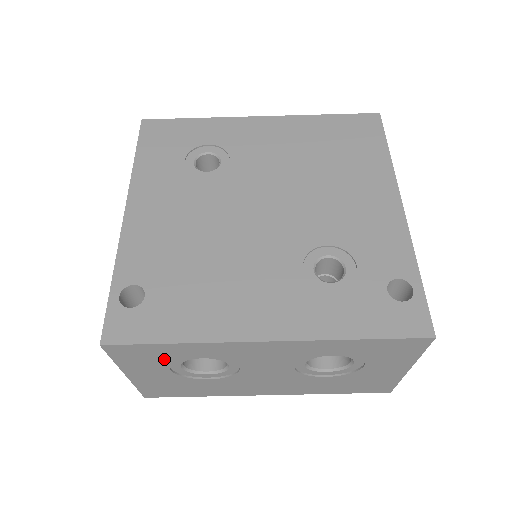
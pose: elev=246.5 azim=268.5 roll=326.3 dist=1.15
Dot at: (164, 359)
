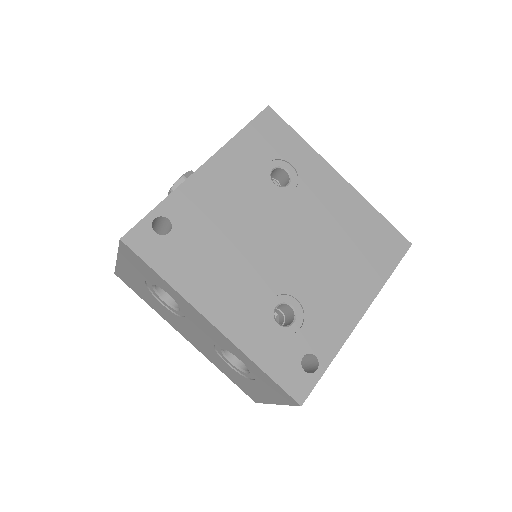
Dot at: (147, 275)
